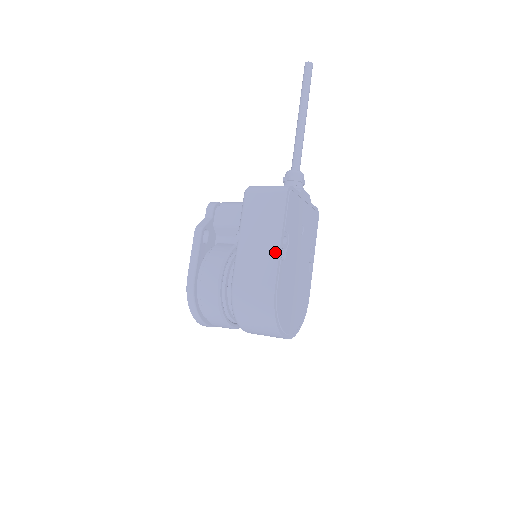
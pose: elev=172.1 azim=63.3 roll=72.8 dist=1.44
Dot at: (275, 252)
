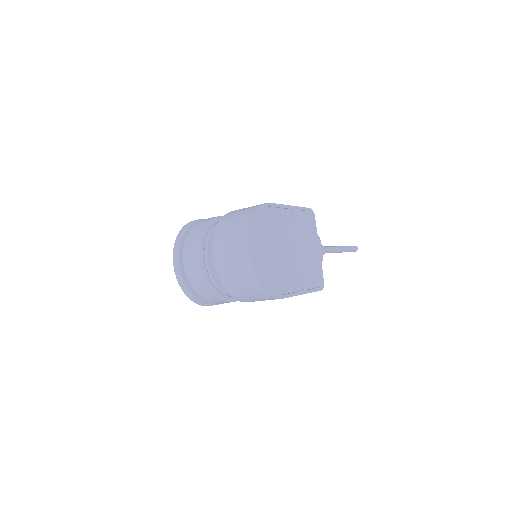
Dot at: occluded
